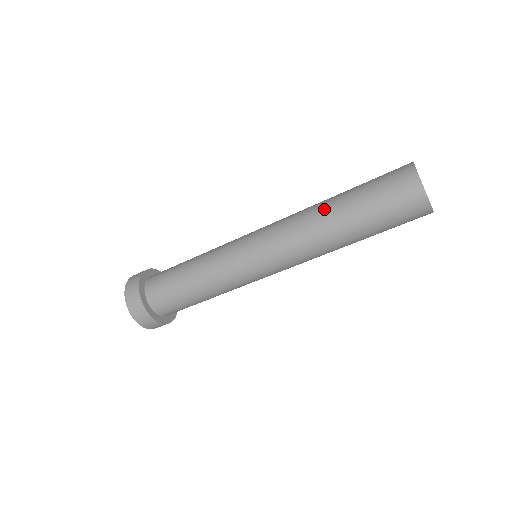
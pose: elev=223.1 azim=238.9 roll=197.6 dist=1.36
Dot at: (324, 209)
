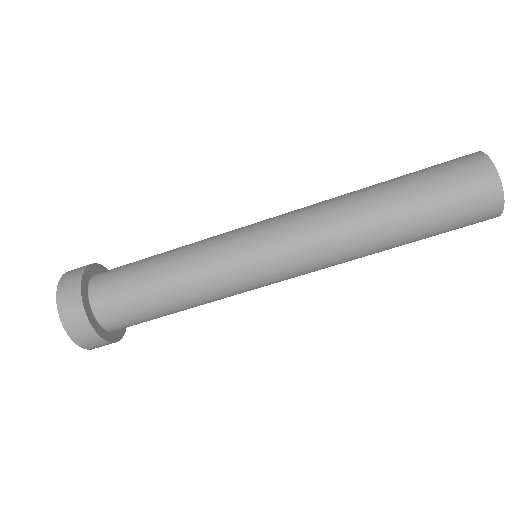
Dot at: (369, 210)
